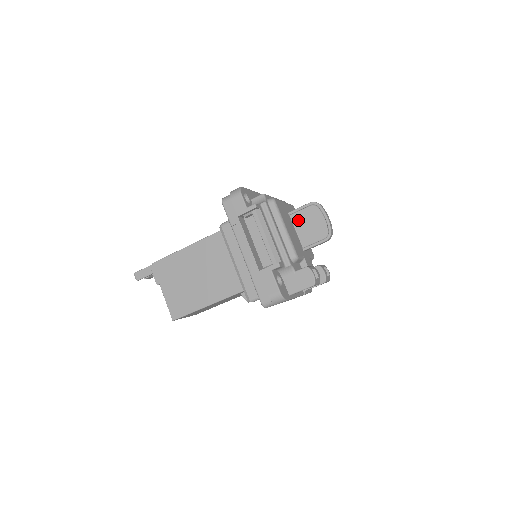
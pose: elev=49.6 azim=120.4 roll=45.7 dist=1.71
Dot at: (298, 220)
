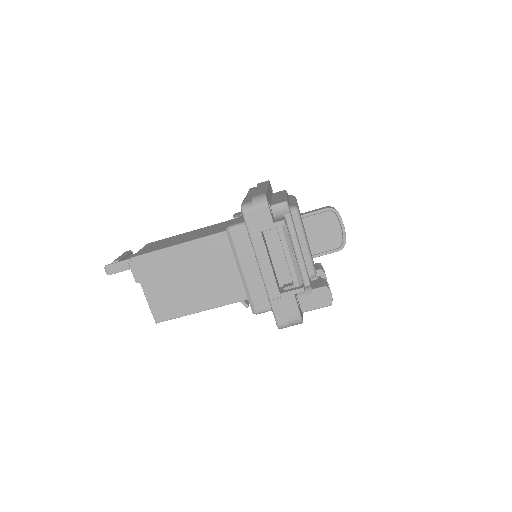
Dot at: (311, 225)
